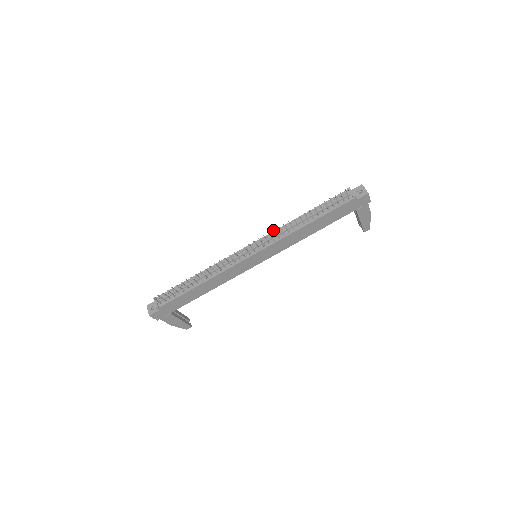
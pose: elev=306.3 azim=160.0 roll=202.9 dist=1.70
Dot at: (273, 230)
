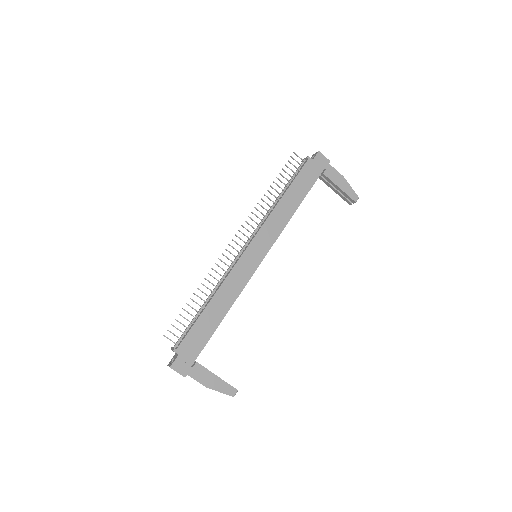
Dot at: (251, 212)
